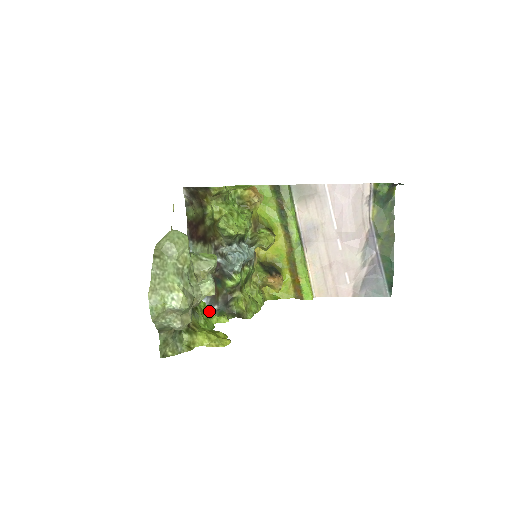
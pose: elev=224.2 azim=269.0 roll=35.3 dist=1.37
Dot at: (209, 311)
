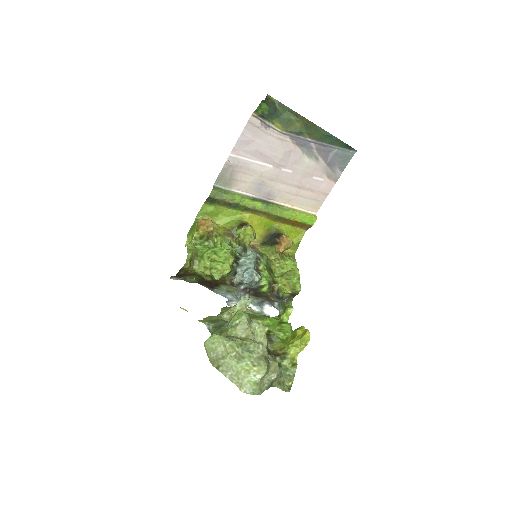
Dot at: occluded
